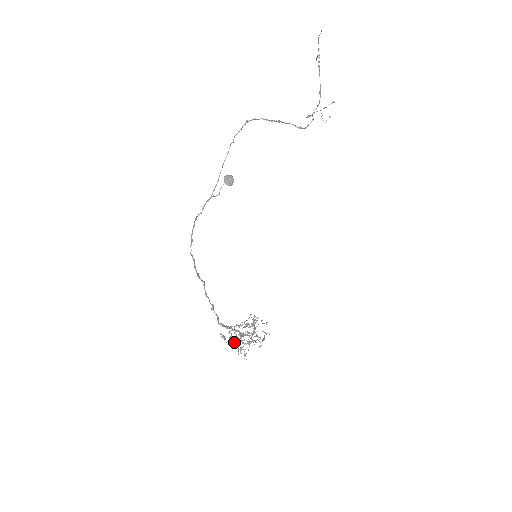
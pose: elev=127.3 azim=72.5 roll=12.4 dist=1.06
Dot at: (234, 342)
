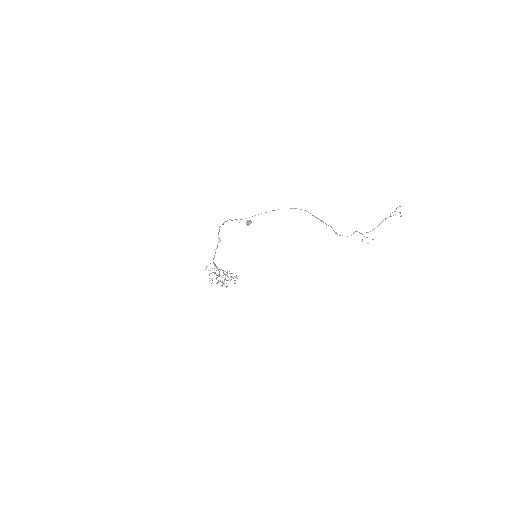
Dot at: (211, 273)
